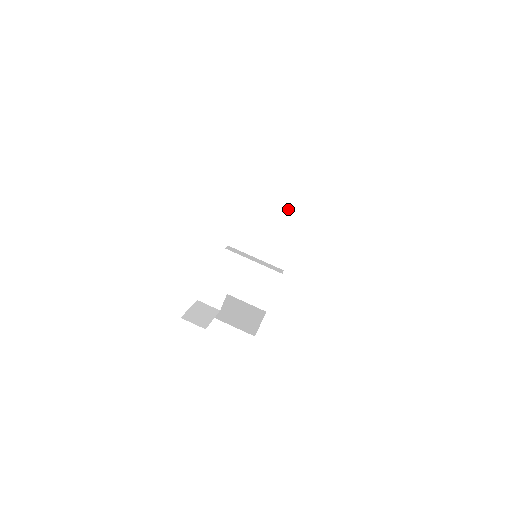
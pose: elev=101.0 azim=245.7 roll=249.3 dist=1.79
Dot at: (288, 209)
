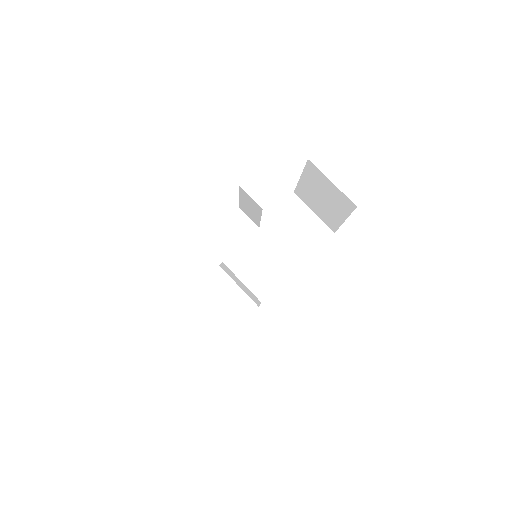
Dot at: (297, 237)
